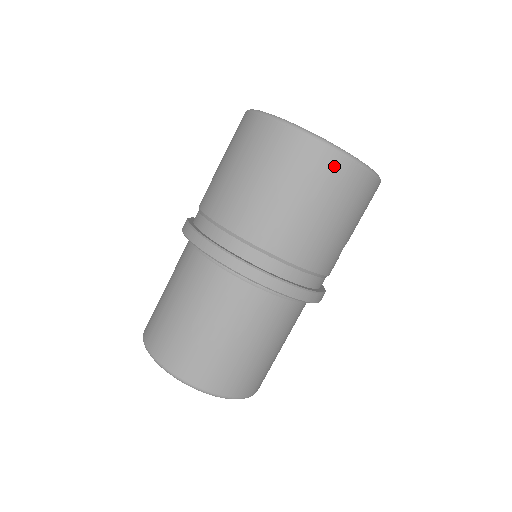
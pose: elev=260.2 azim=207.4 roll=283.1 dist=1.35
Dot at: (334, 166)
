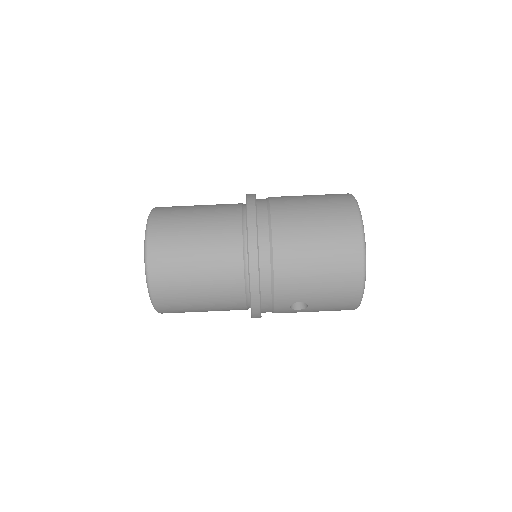
Dot at: (352, 244)
